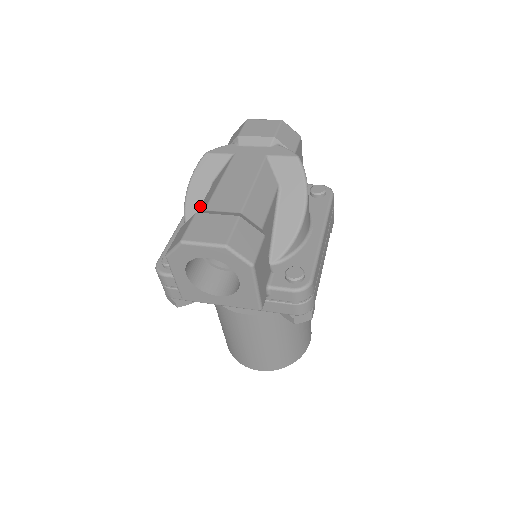
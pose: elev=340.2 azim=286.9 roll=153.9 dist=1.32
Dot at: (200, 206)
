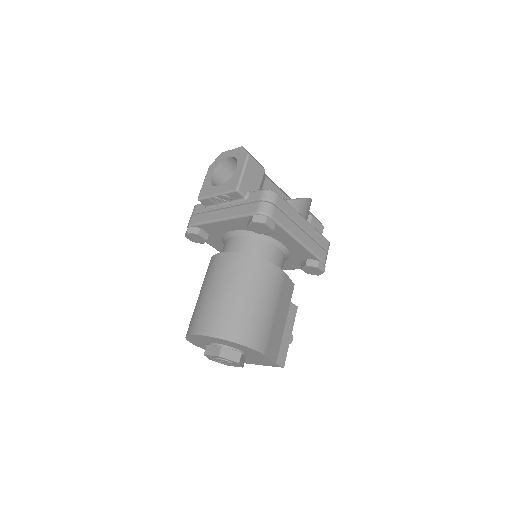
Dot at: occluded
